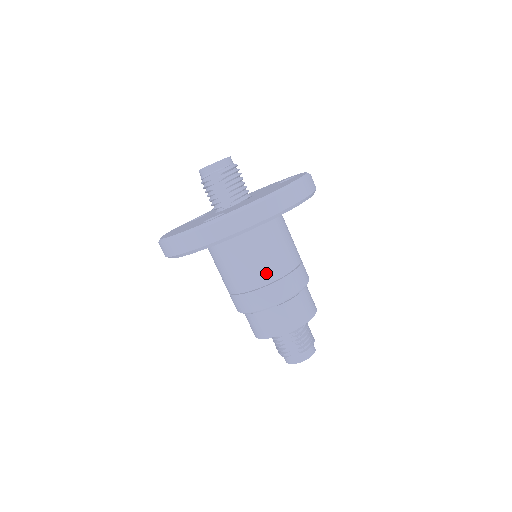
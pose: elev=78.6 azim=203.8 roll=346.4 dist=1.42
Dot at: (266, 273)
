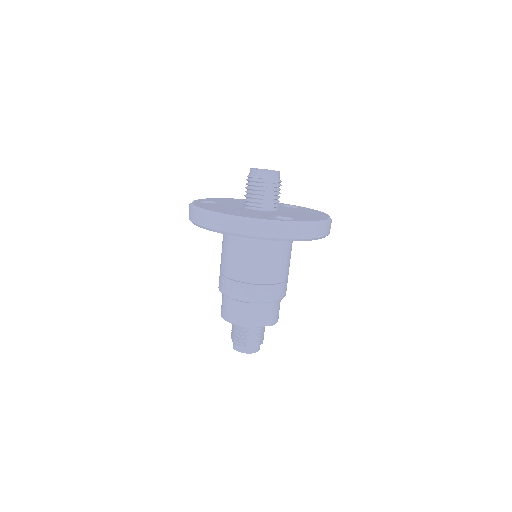
Dot at: (280, 274)
